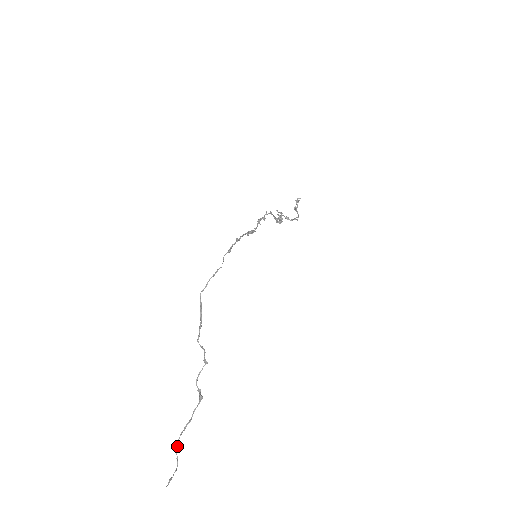
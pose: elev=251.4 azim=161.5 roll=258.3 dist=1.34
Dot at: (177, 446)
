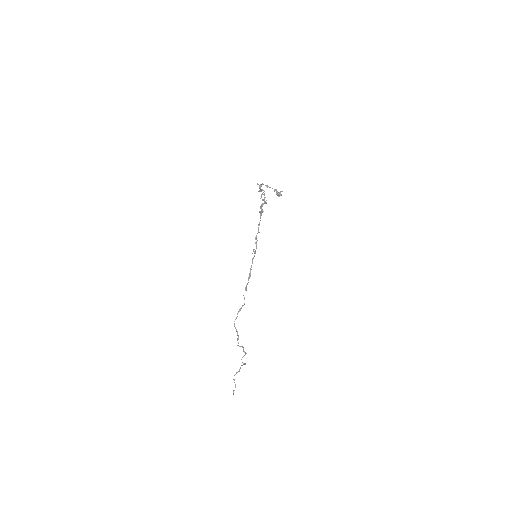
Dot at: (234, 380)
